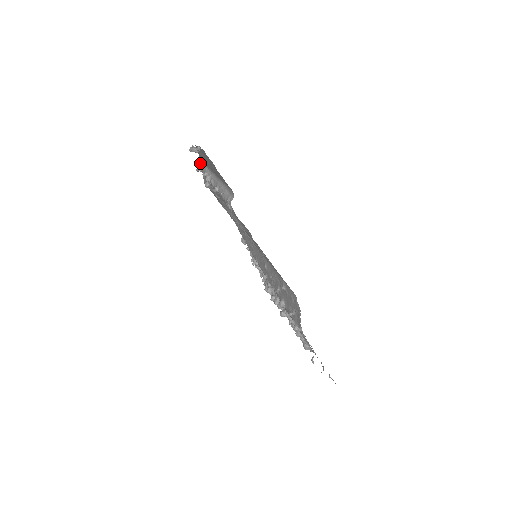
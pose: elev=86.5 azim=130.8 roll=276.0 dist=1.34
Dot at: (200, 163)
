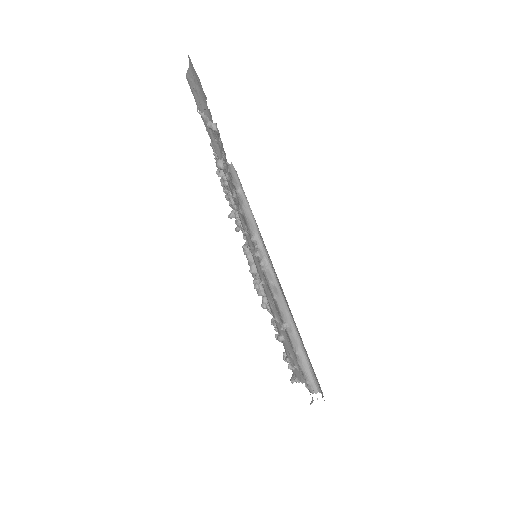
Dot at: (232, 171)
